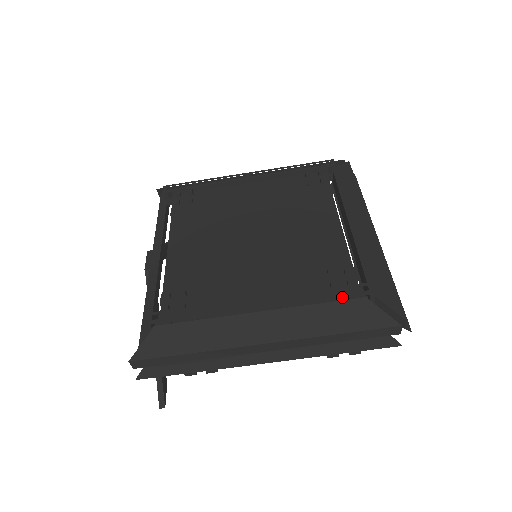
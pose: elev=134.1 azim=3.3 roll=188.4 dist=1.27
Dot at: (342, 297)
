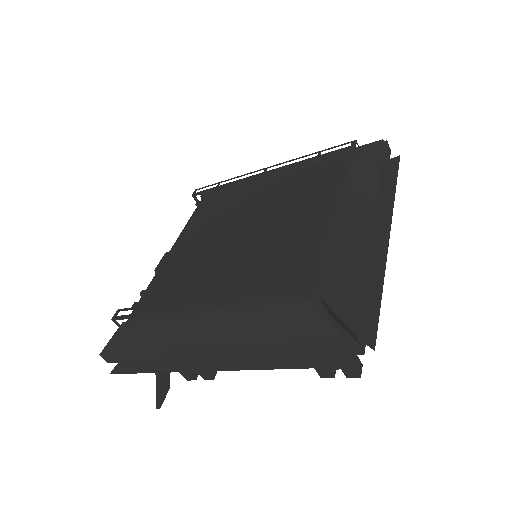
Dot at: (279, 298)
